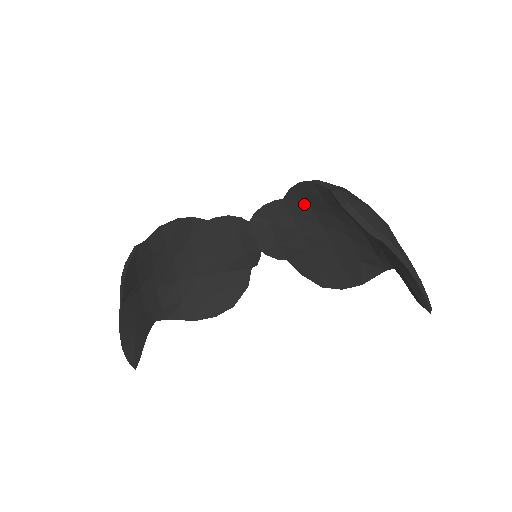
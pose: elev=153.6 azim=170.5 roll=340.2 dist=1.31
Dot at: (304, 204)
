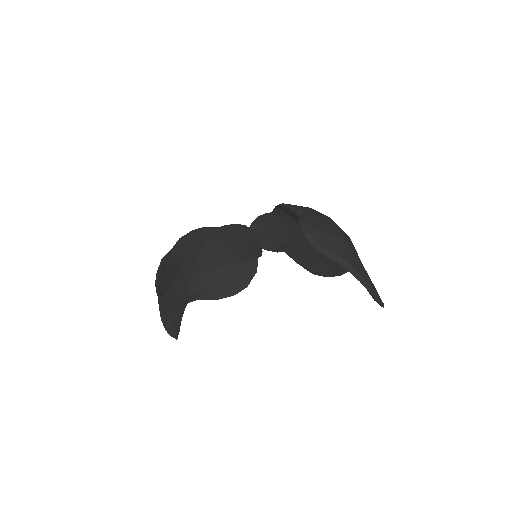
Dot at: (289, 217)
